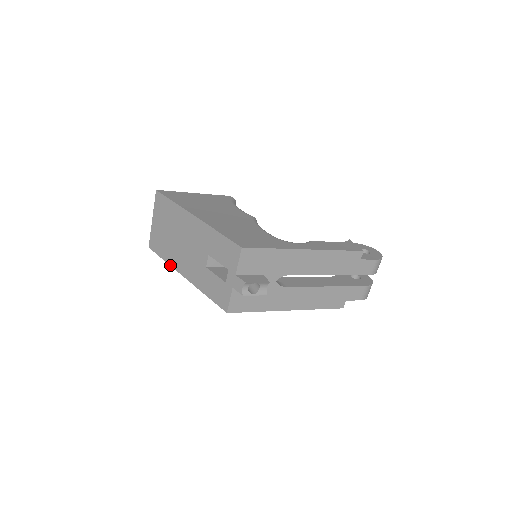
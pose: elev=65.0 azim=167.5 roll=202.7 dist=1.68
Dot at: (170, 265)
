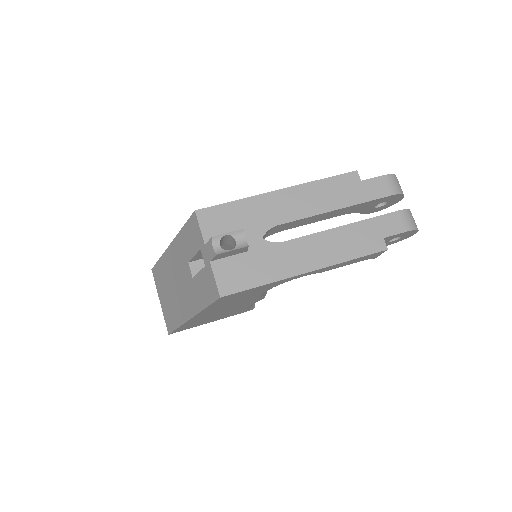
Dot at: (181, 325)
